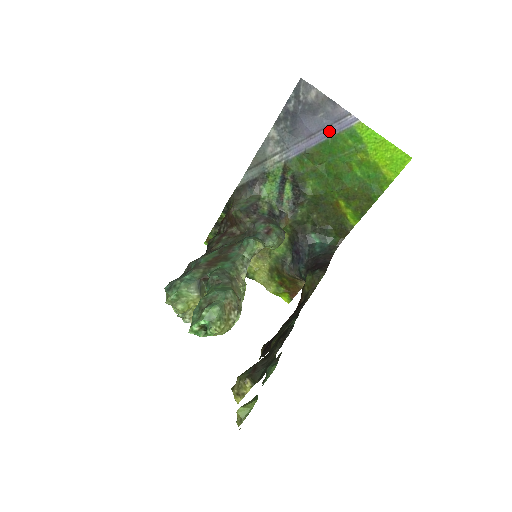
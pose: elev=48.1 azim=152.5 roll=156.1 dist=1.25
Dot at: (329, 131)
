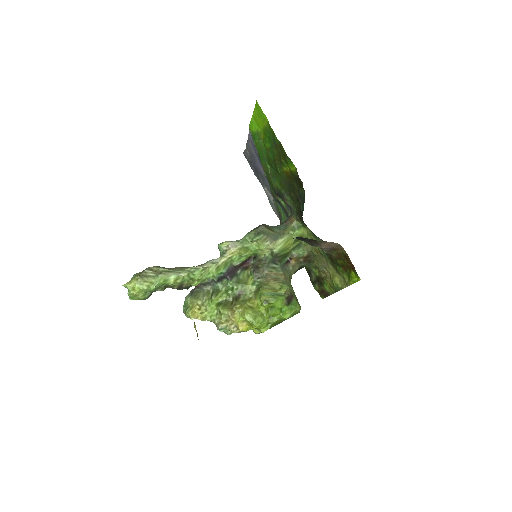
Dot at: (257, 152)
